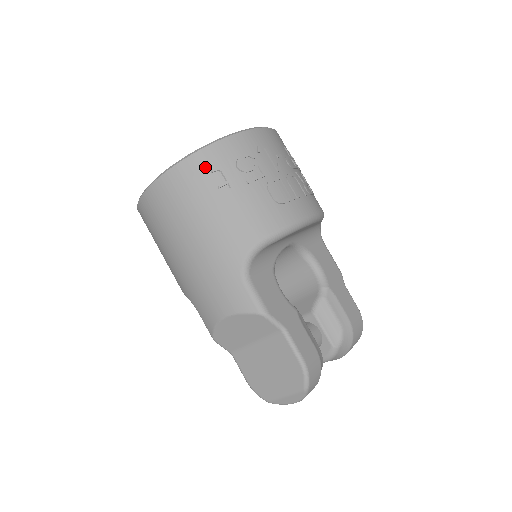
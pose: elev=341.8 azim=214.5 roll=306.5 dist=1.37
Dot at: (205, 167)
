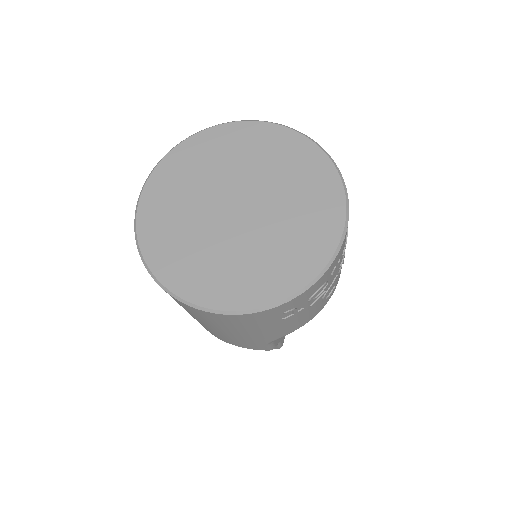
Dot at: (279, 312)
